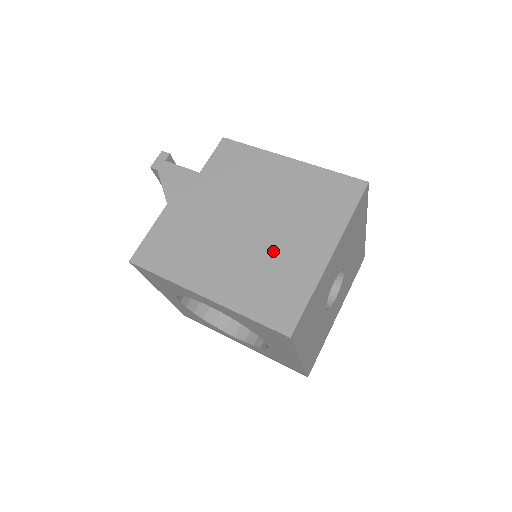
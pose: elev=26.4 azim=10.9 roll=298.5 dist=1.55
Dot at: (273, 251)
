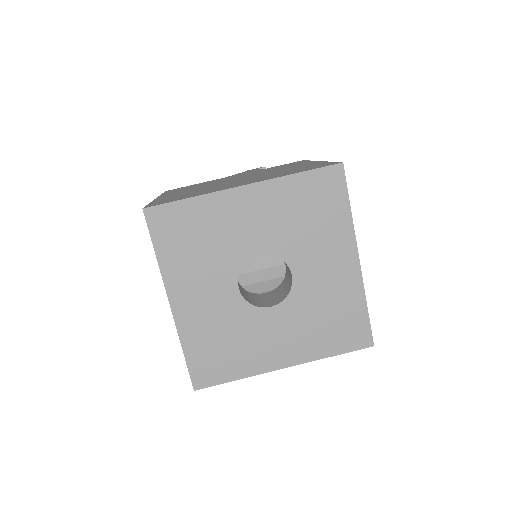
Dot at: occluded
